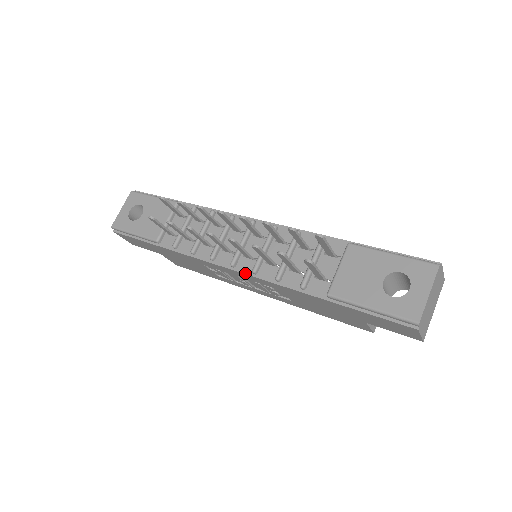
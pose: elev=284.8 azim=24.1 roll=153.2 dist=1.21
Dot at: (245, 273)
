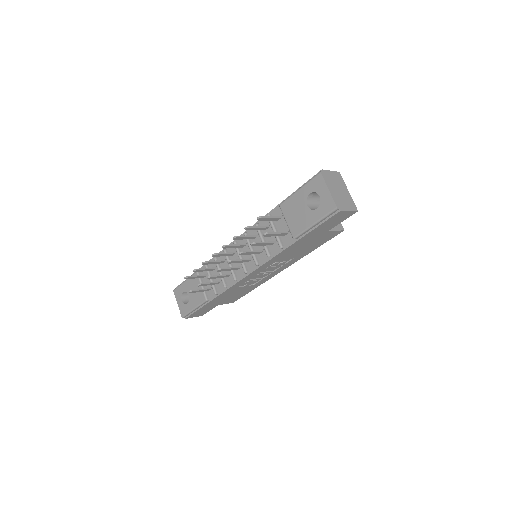
Dot at: (255, 270)
